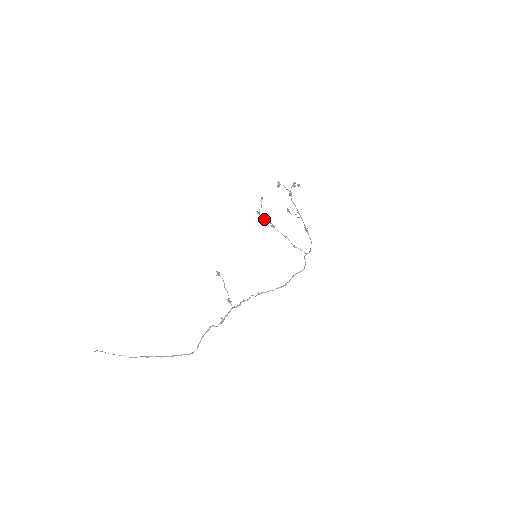
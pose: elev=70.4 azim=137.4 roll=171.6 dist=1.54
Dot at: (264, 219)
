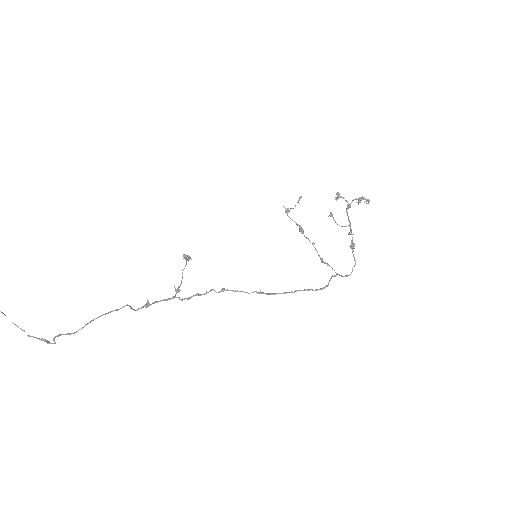
Dot at: occluded
